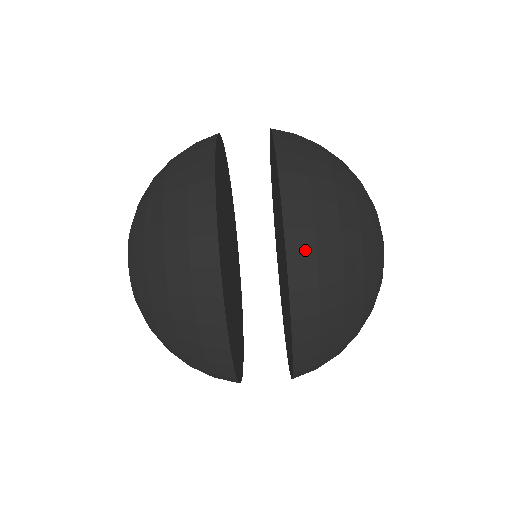
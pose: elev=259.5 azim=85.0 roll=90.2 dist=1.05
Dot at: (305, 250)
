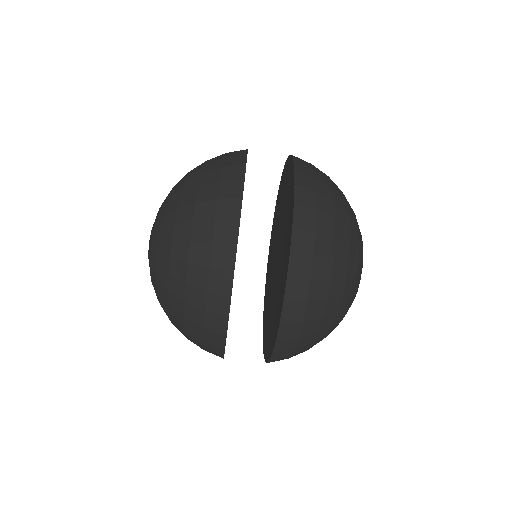
Dot at: (295, 317)
